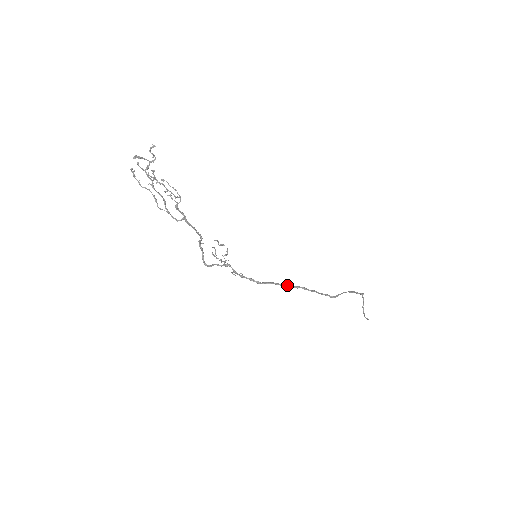
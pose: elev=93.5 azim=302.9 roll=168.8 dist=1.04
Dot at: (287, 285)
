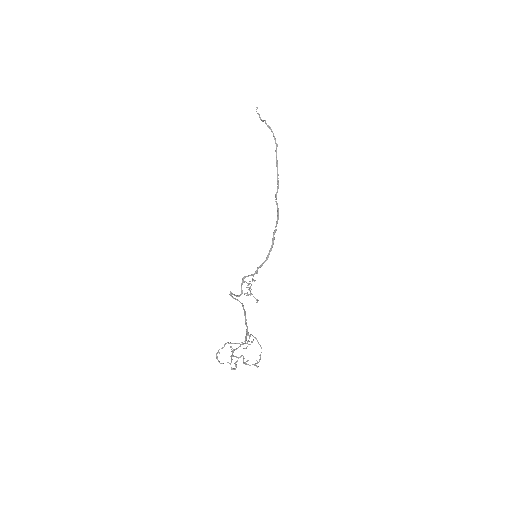
Dot at: occluded
